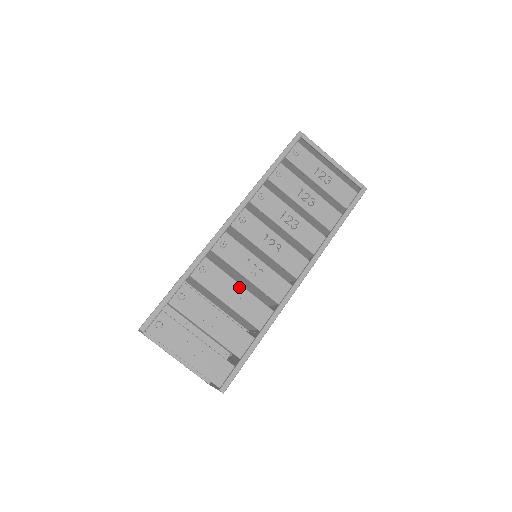
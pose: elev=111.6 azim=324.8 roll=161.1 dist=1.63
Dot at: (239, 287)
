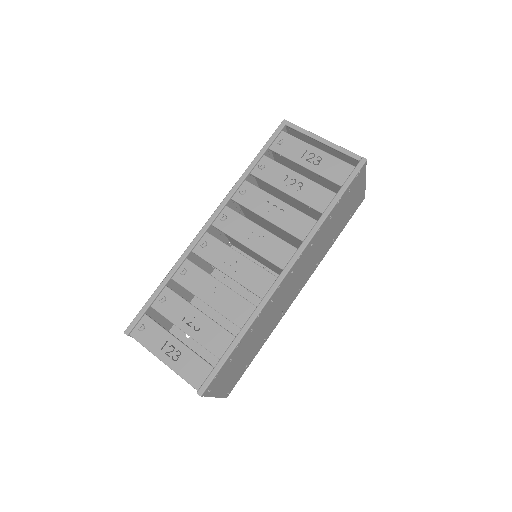
Dot at: (219, 284)
